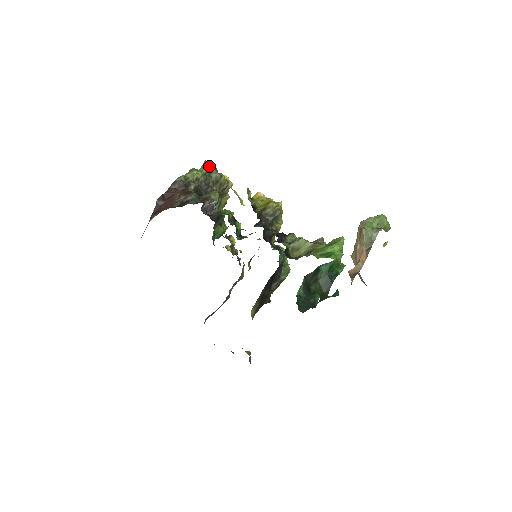
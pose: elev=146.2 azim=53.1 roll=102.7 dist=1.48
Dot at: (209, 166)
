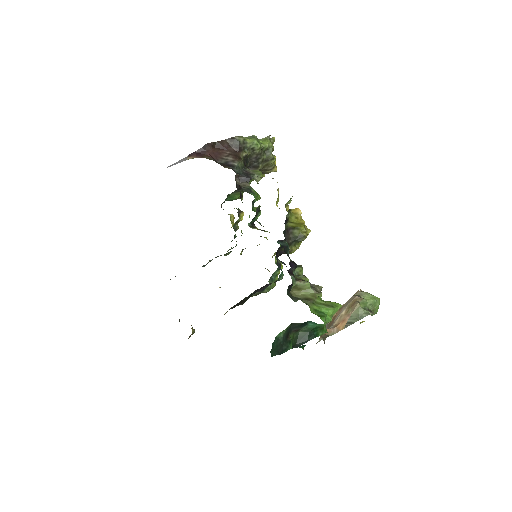
Dot at: (270, 143)
